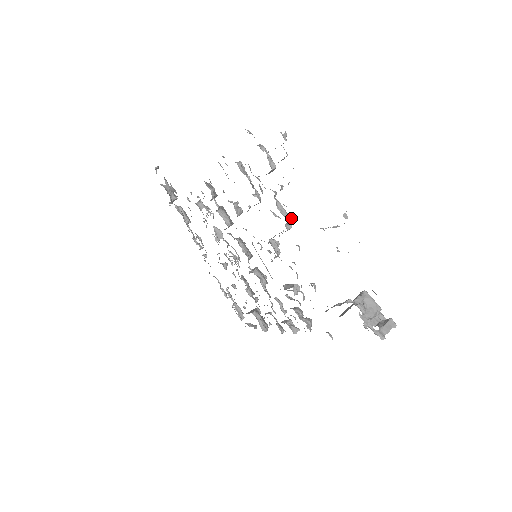
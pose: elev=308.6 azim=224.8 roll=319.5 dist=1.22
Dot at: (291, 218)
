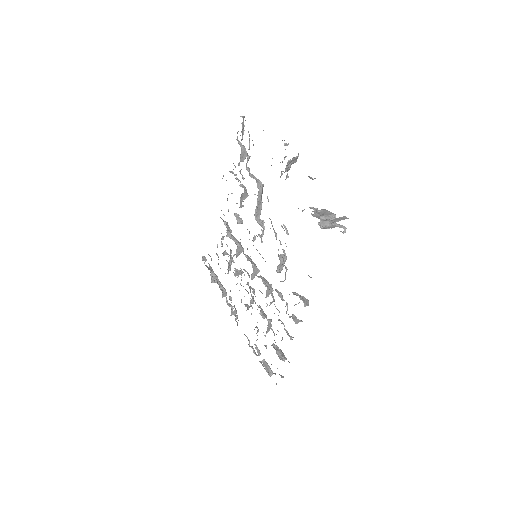
Dot at: (263, 185)
